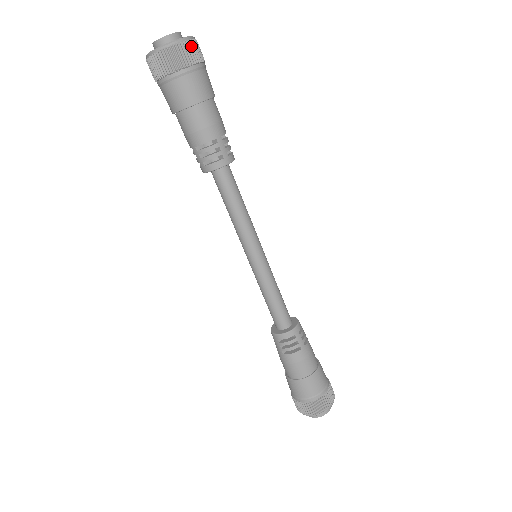
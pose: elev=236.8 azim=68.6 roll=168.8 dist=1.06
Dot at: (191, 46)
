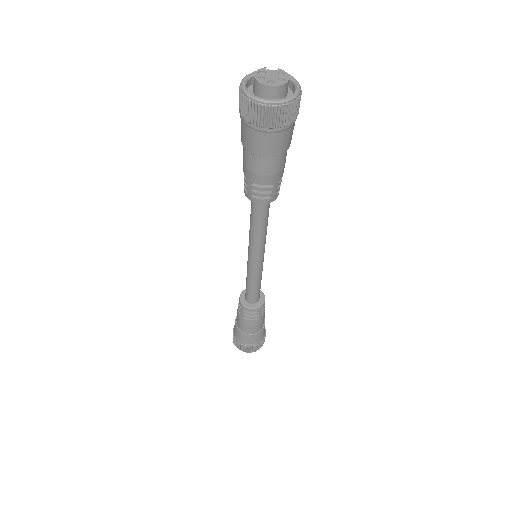
Dot at: (296, 106)
